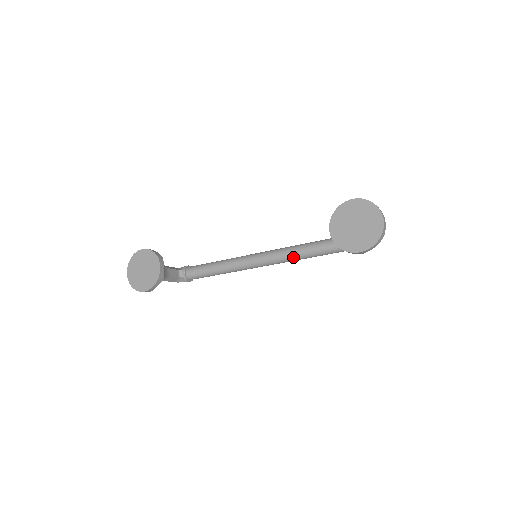
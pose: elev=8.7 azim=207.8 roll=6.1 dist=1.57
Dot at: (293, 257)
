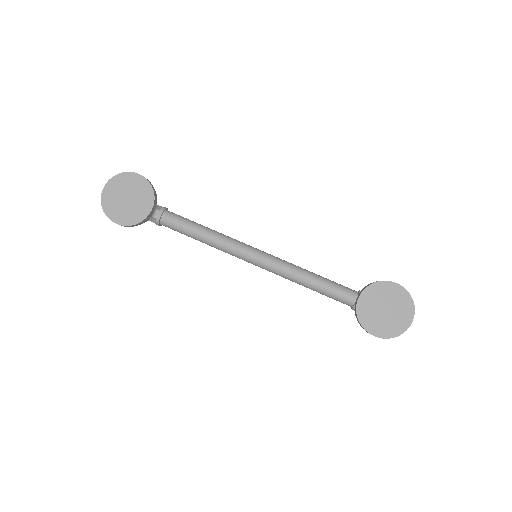
Dot at: (288, 276)
